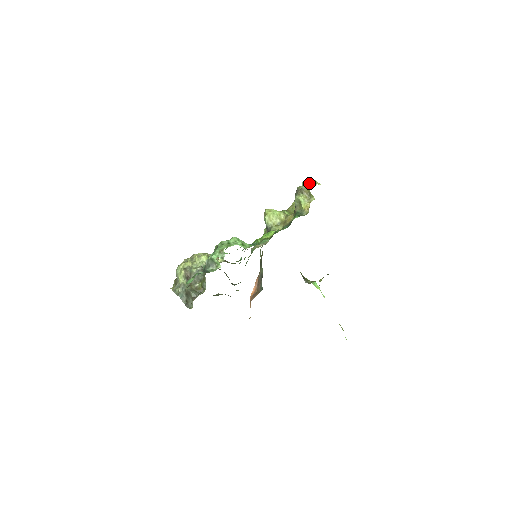
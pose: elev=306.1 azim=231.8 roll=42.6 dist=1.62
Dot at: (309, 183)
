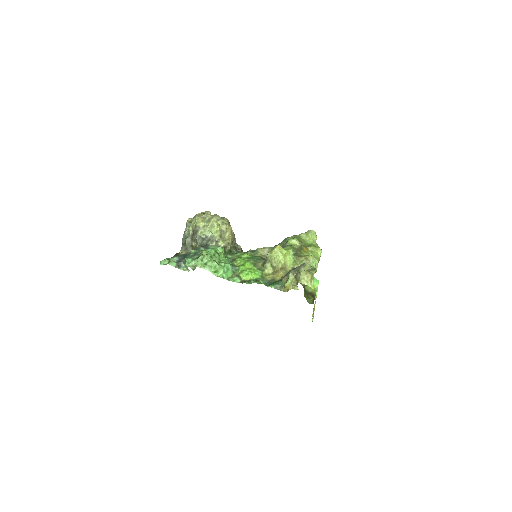
Dot at: (304, 278)
